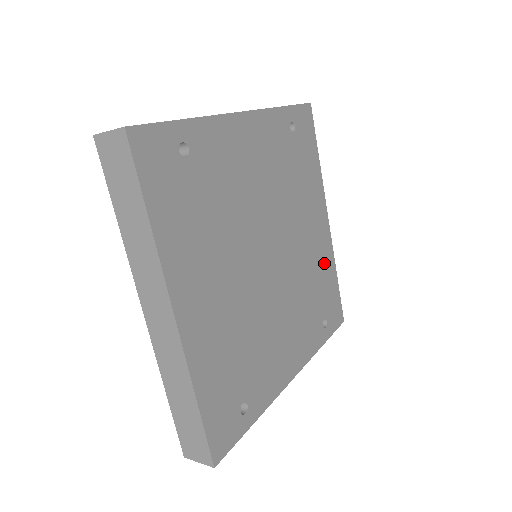
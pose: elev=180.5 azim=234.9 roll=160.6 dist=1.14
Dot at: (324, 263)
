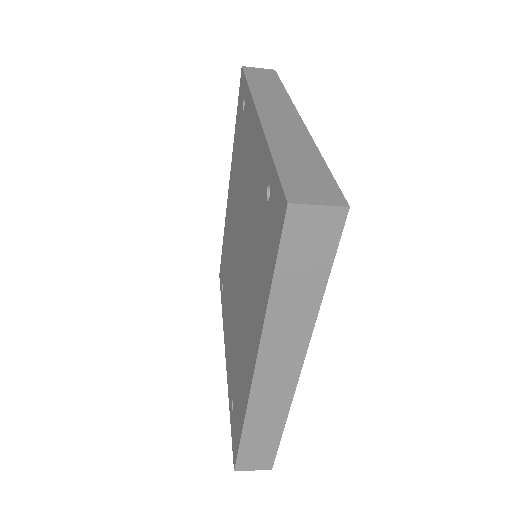
Dot at: occluded
